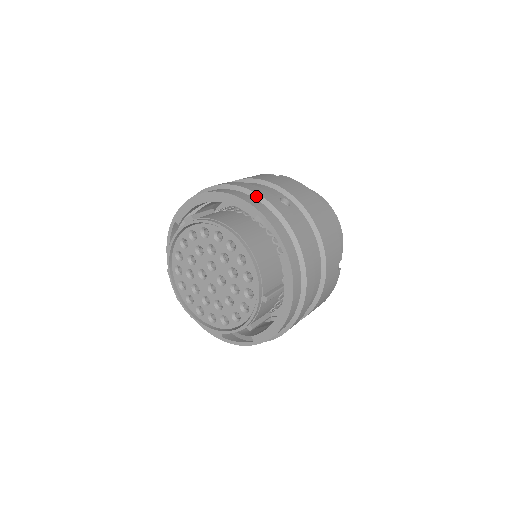
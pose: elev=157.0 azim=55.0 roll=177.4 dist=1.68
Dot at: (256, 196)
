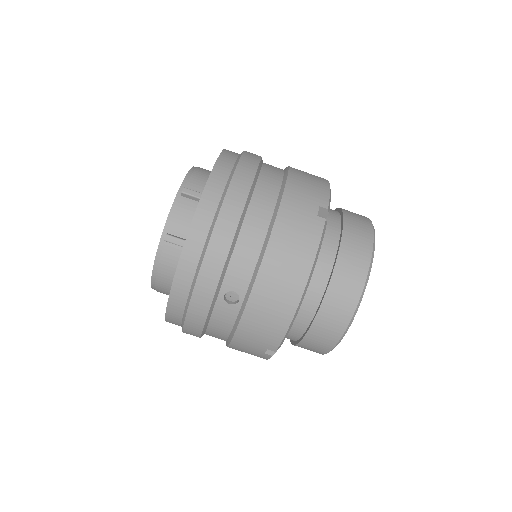
Dot at: occluded
